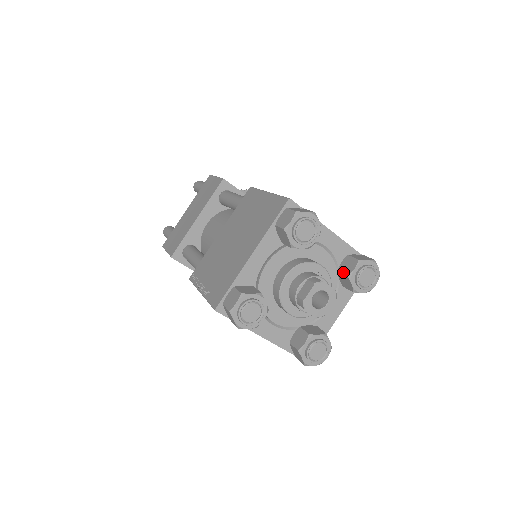
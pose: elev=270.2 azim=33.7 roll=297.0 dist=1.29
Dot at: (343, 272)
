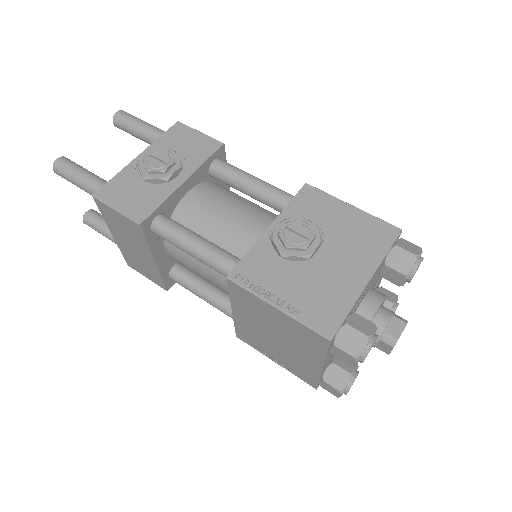
Dot at: (390, 281)
